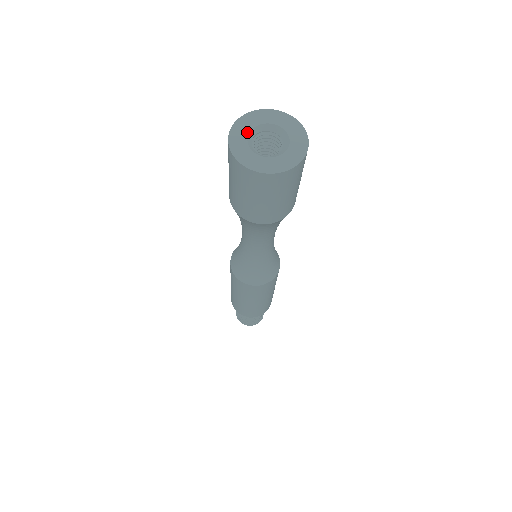
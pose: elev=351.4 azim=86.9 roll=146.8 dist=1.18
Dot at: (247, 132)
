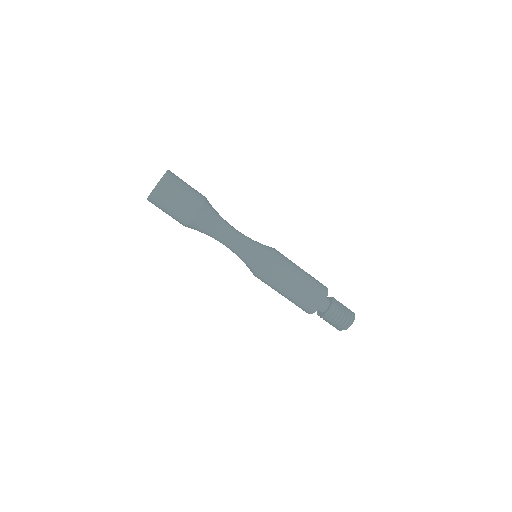
Dot at: occluded
